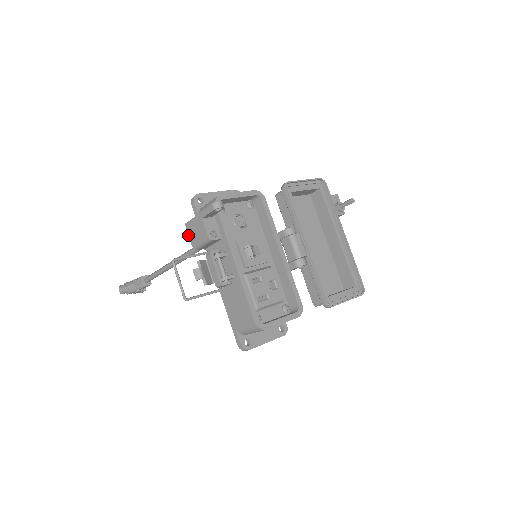
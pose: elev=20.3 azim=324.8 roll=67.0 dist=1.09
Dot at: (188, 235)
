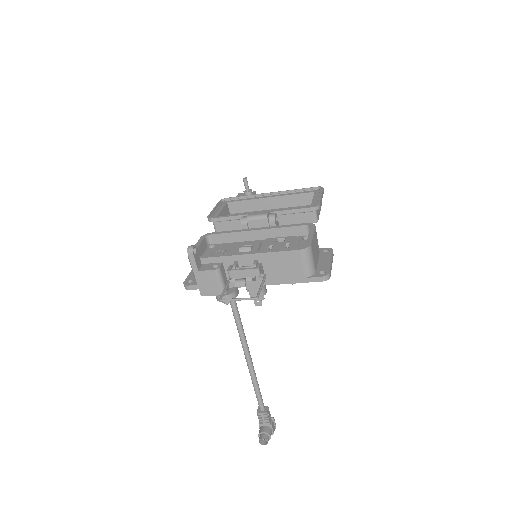
Dot at: occluded
